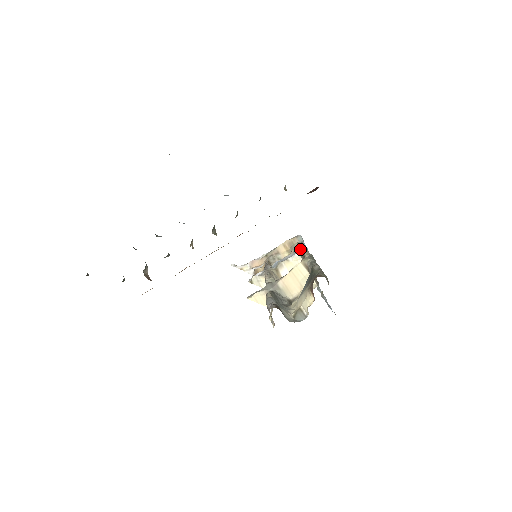
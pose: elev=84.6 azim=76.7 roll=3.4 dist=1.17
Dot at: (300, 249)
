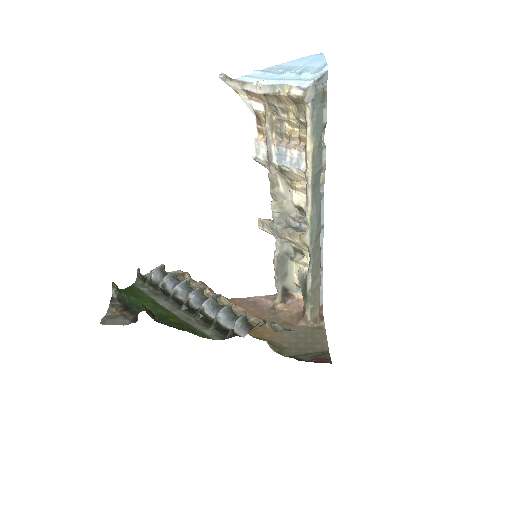
Dot at: (305, 164)
